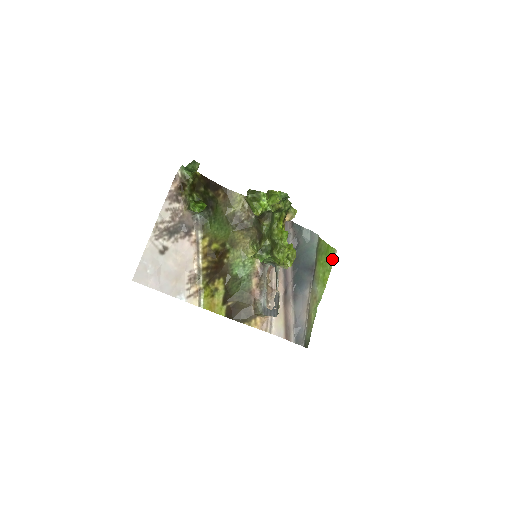
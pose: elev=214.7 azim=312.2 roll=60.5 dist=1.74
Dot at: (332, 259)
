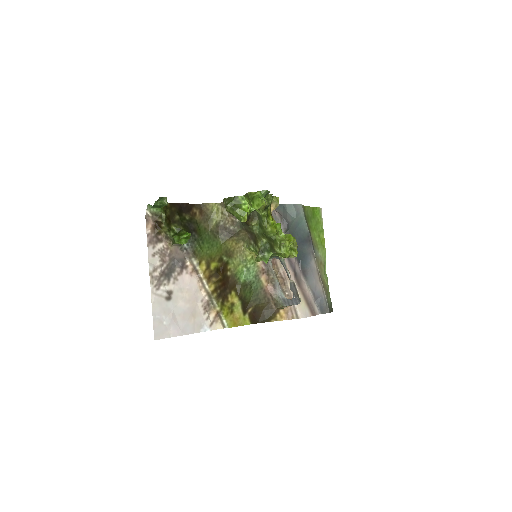
Dot at: (320, 218)
